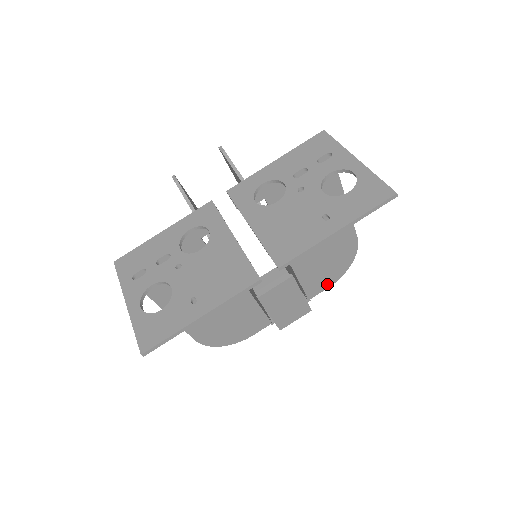
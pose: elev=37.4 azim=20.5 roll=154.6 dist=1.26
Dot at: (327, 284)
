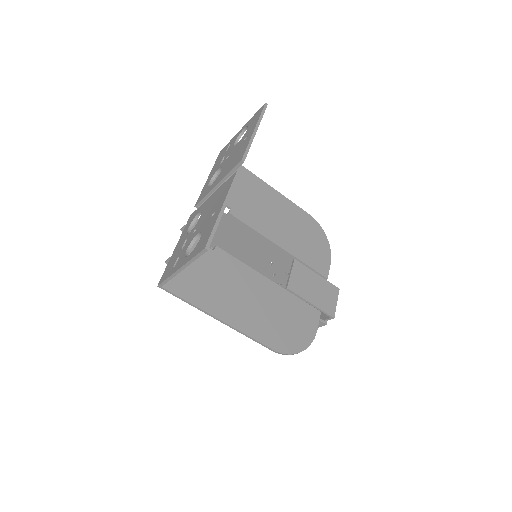
Dot at: (327, 260)
